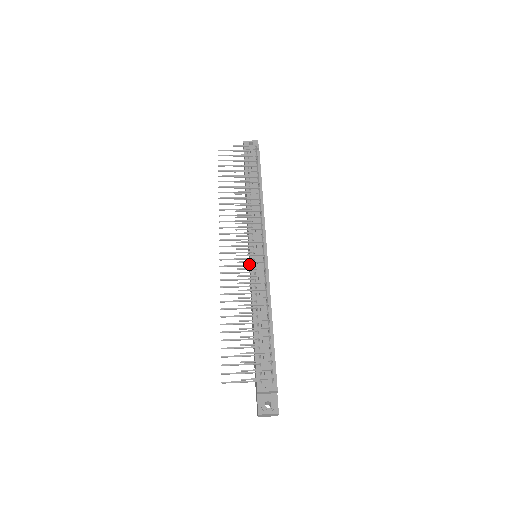
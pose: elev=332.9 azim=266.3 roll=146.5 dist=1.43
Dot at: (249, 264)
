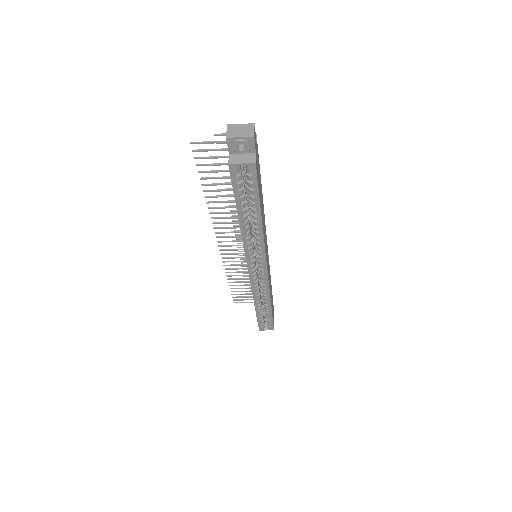
Dot at: occluded
